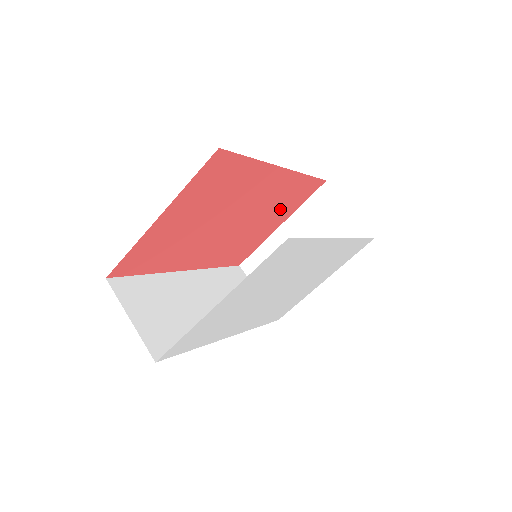
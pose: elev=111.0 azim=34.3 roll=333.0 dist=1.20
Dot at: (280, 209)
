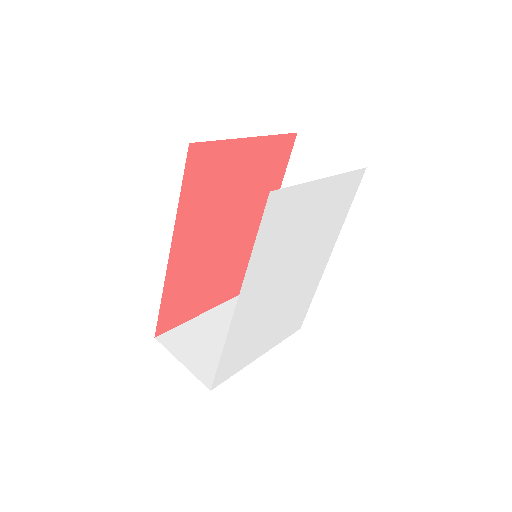
Dot at: (228, 279)
